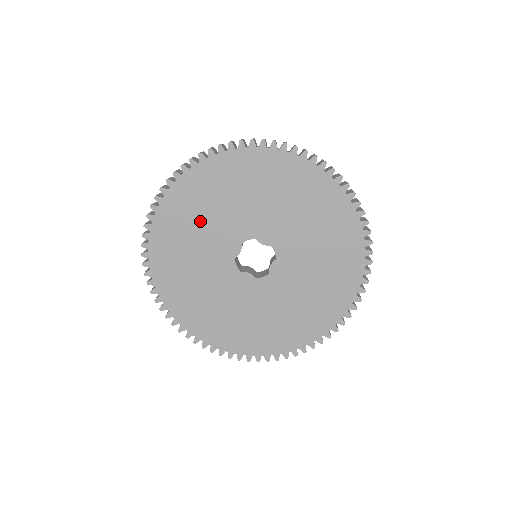
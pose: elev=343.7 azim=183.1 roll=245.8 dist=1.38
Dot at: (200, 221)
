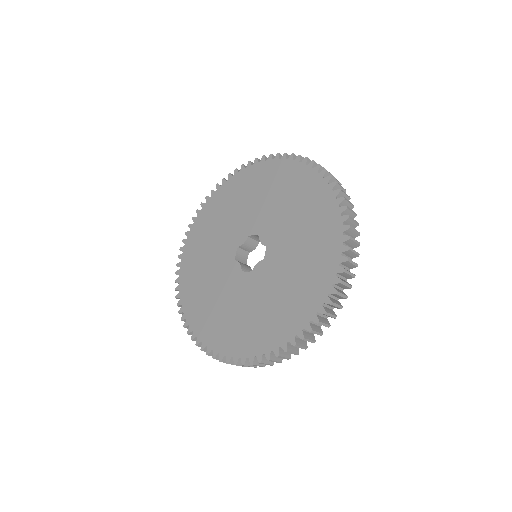
Dot at: (207, 286)
